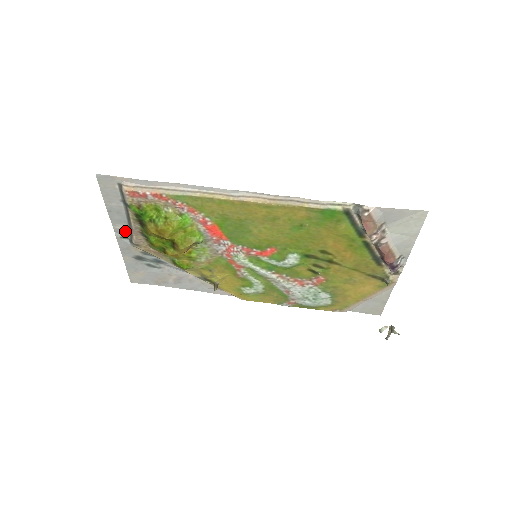
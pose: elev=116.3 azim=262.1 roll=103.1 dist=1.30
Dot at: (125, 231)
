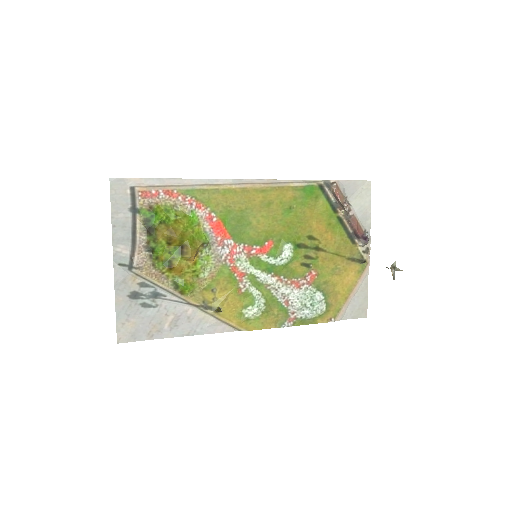
Dot at: (125, 254)
